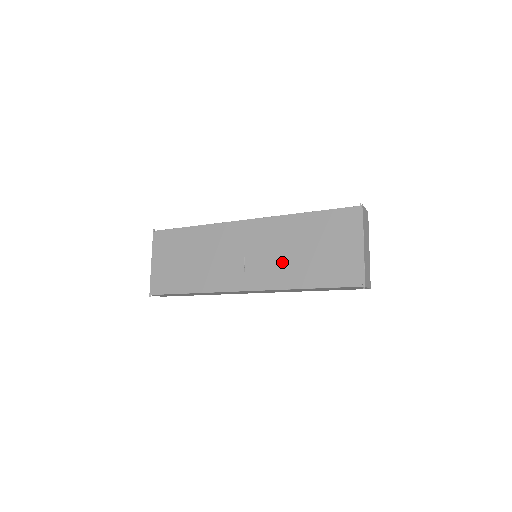
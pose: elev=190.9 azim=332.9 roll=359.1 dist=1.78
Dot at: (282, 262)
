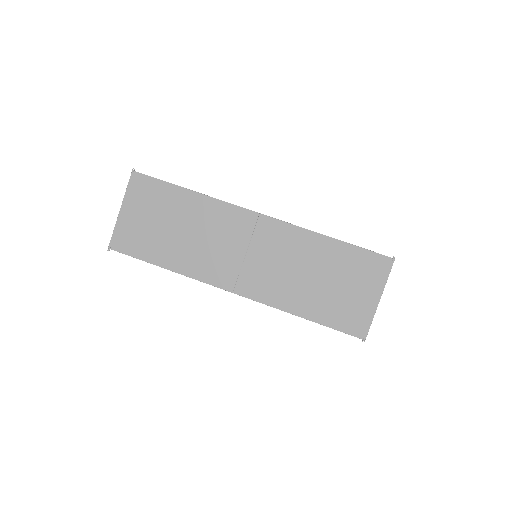
Dot at: (287, 280)
